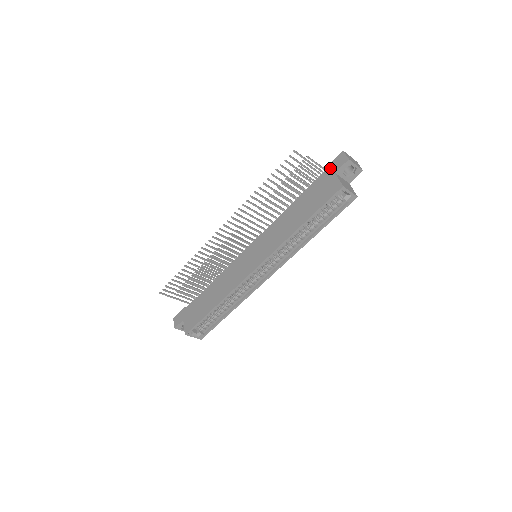
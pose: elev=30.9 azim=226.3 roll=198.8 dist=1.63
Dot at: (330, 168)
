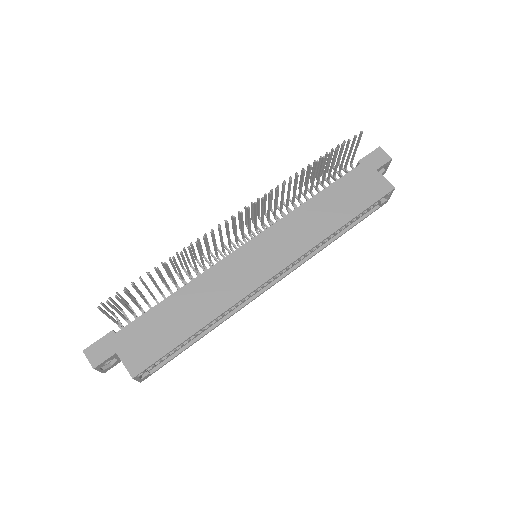
Dot at: (367, 163)
